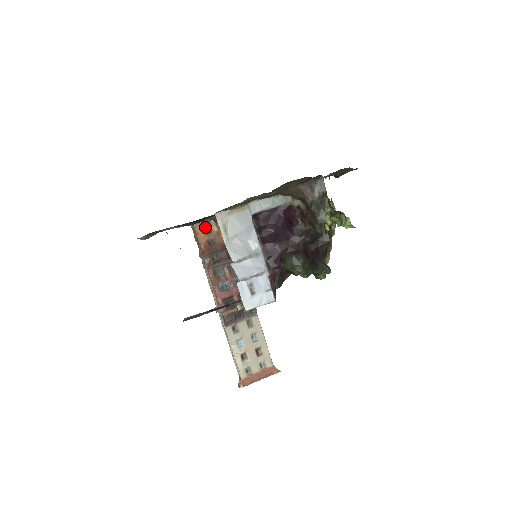
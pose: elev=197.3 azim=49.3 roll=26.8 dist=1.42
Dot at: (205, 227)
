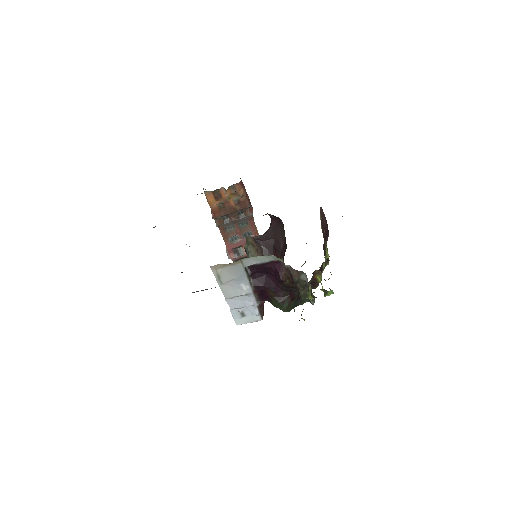
Dot at: (215, 194)
